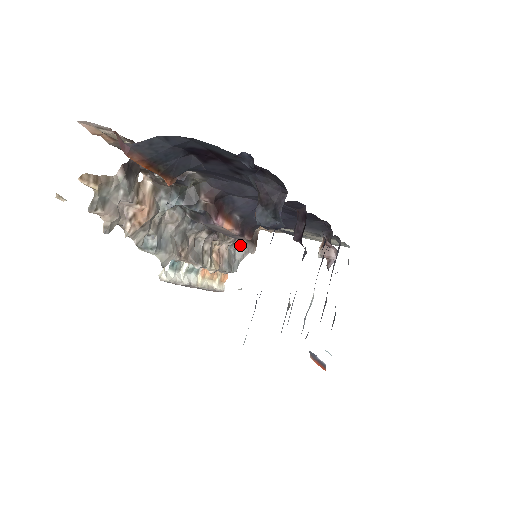
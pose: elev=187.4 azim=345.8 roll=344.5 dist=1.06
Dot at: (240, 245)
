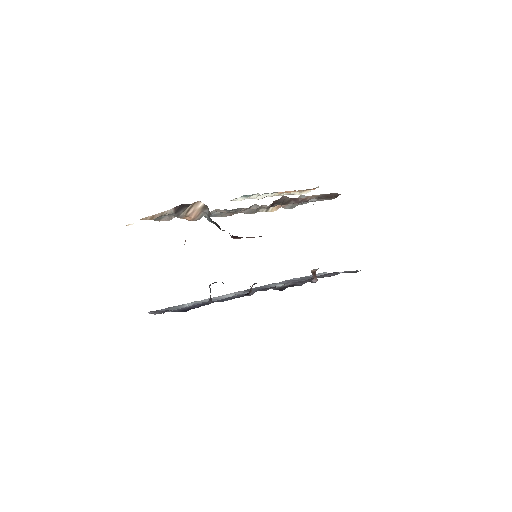
Dot at: occluded
